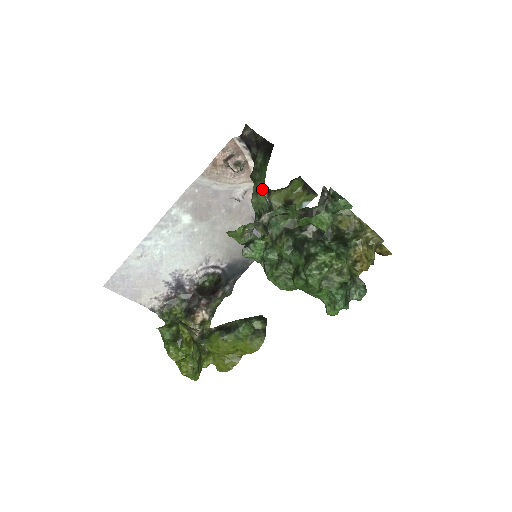
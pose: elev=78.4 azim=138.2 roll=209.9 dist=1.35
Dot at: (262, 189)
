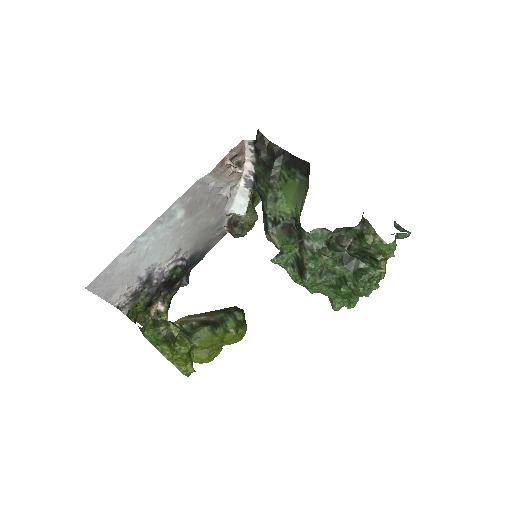
Dot at: (285, 199)
